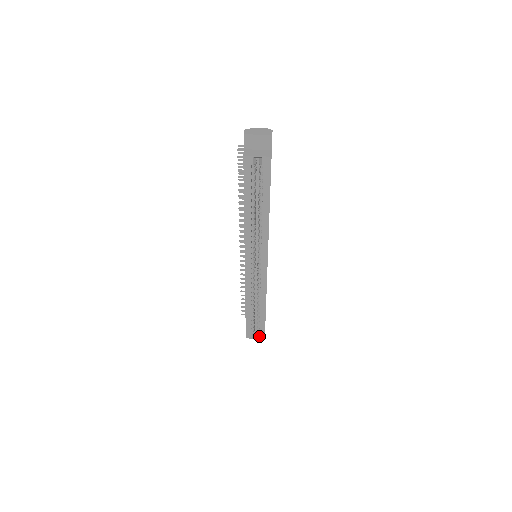
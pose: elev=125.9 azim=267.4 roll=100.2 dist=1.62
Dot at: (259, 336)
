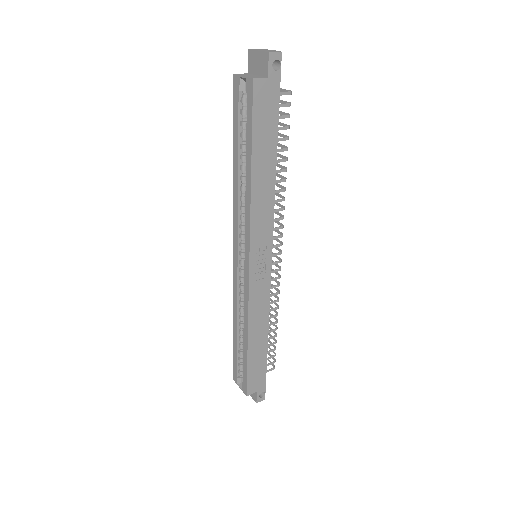
Dot at: (243, 386)
